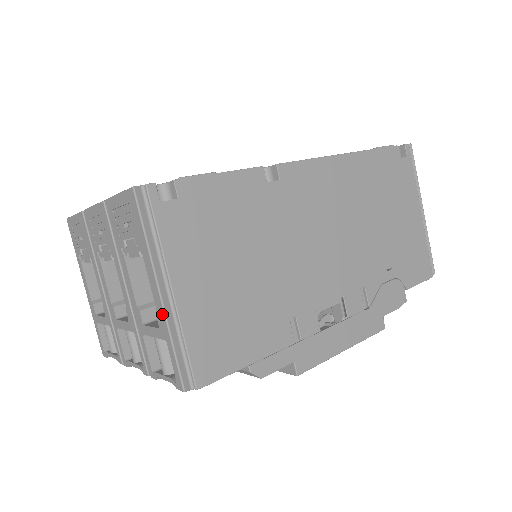
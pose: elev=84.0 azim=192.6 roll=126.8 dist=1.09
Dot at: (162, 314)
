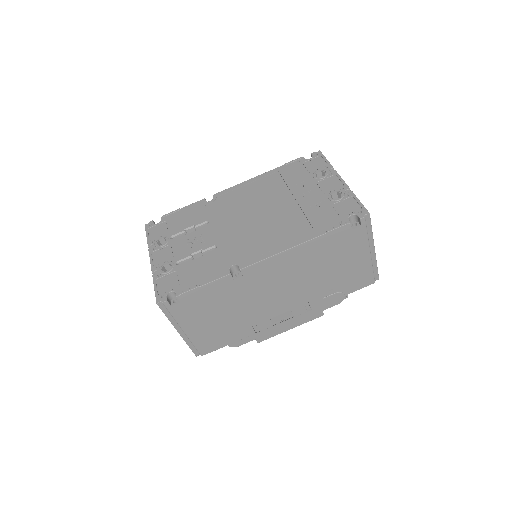
Dot at: (181, 336)
